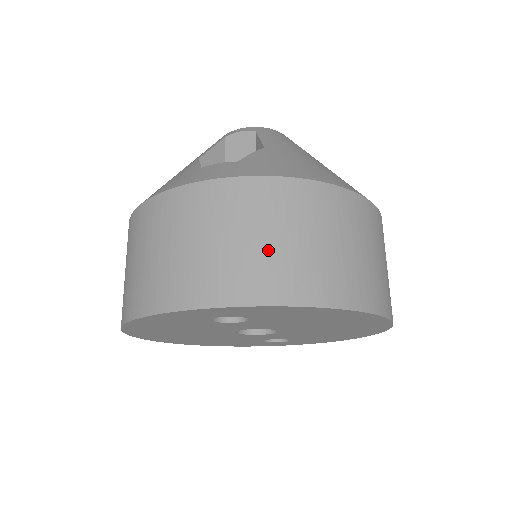
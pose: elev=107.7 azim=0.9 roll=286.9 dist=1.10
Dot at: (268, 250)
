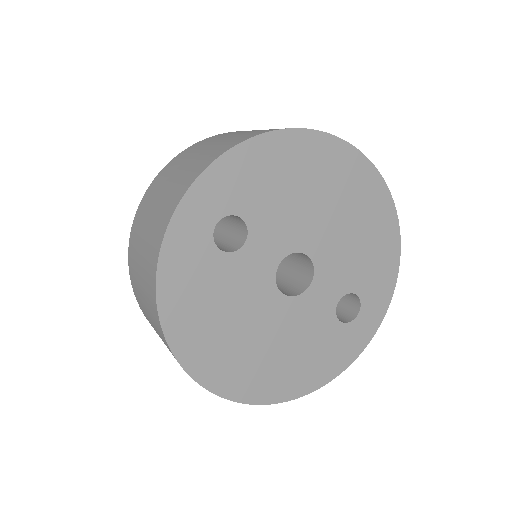
Dot at: (199, 156)
